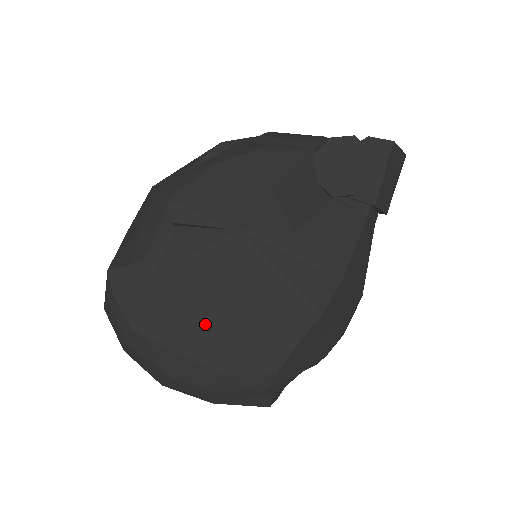
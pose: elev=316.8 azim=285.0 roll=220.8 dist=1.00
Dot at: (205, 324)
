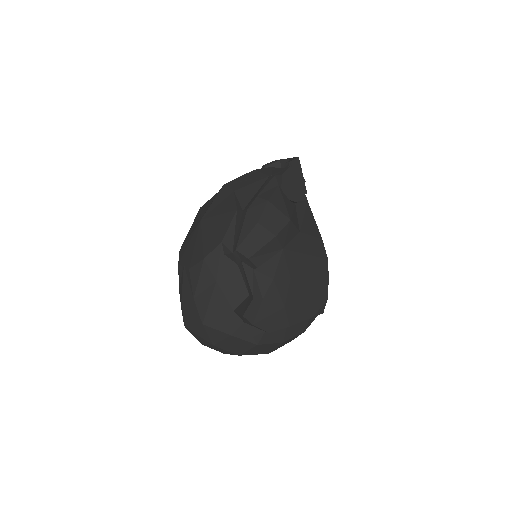
Dot at: (295, 302)
